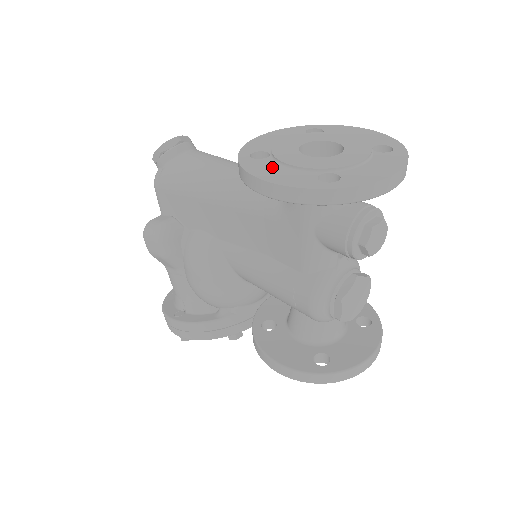
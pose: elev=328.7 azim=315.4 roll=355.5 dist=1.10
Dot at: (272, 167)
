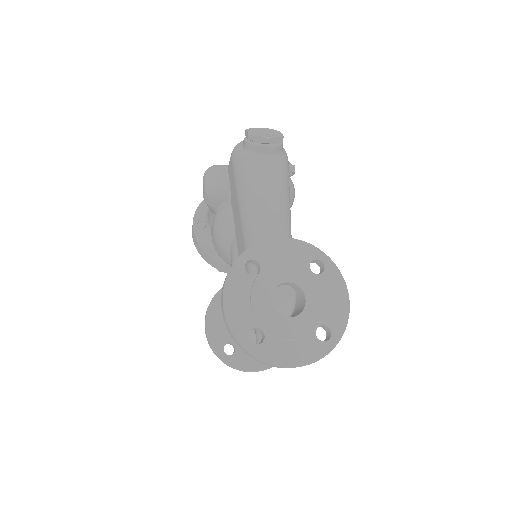
Dot at: (243, 291)
